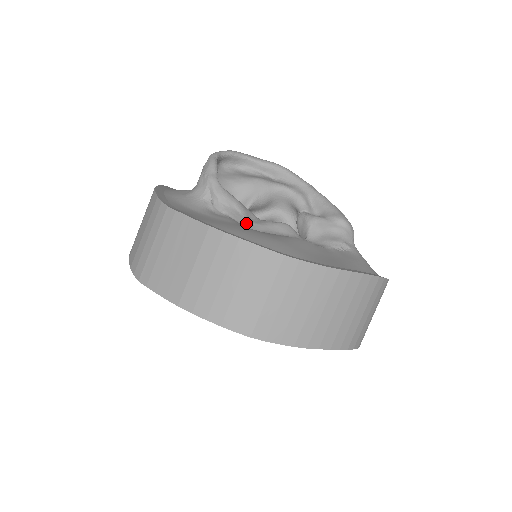
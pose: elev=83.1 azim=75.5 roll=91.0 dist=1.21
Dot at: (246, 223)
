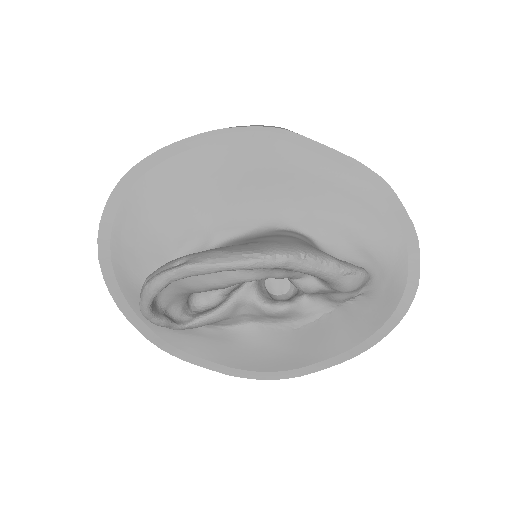
Dot at: (240, 319)
